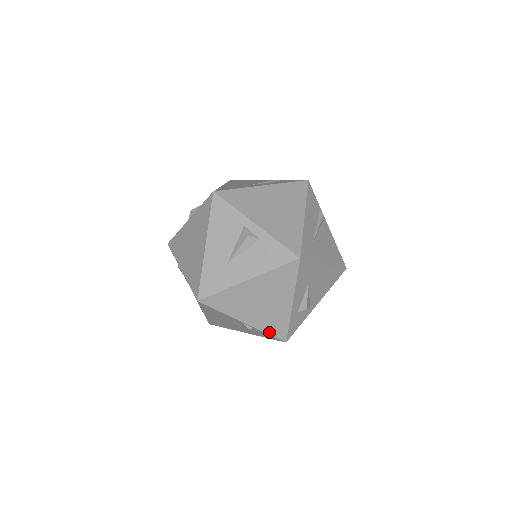
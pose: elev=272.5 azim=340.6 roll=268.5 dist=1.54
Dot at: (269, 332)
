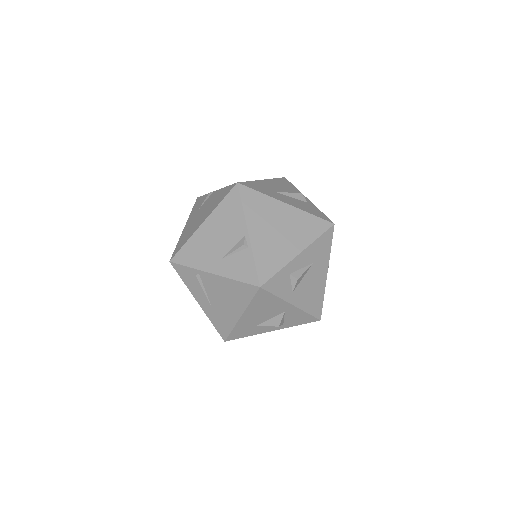
Dot at: (257, 262)
